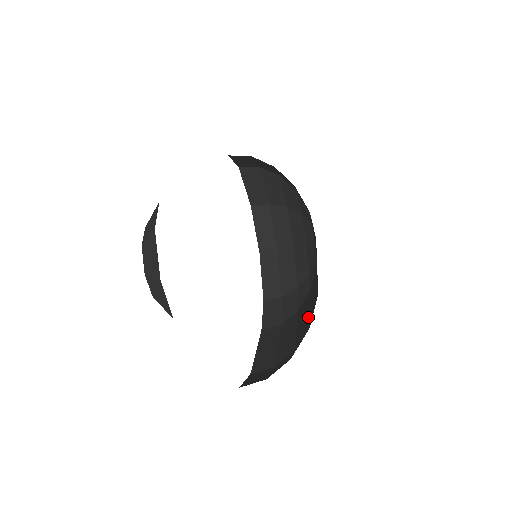
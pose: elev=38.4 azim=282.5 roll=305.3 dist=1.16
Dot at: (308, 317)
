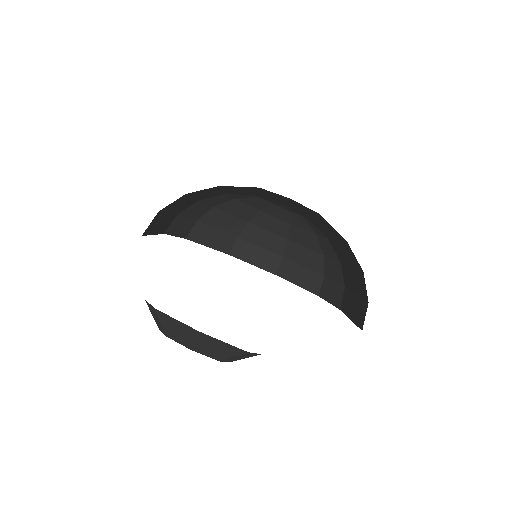
Dot at: (342, 244)
